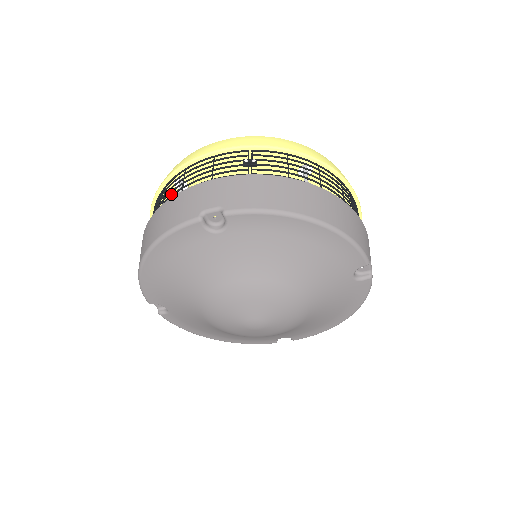
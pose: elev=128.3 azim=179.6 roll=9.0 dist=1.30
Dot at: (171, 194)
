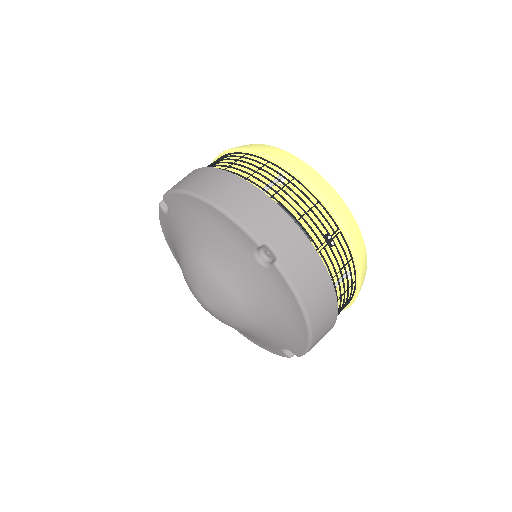
Dot at: (267, 168)
